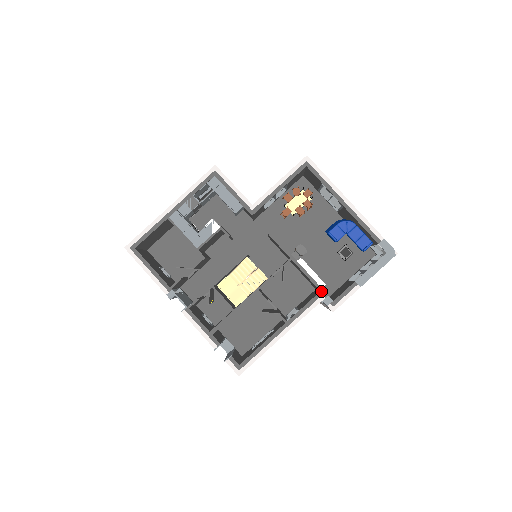
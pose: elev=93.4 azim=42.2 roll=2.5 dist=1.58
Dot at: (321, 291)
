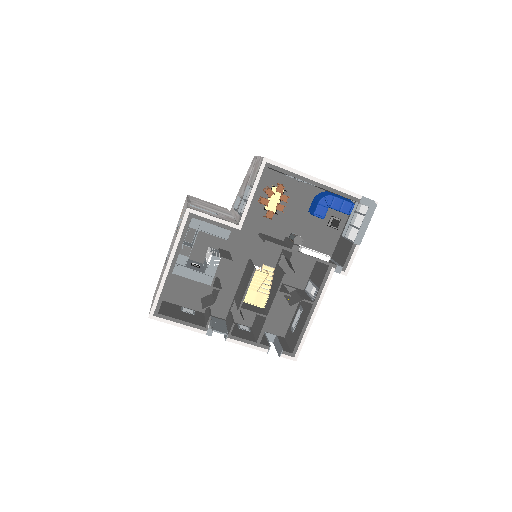
Dot at: (330, 265)
